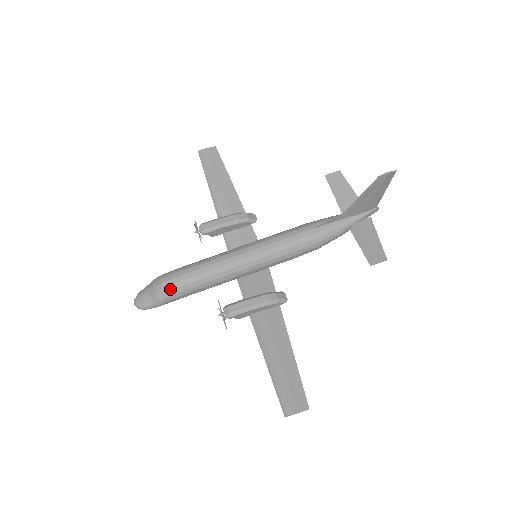
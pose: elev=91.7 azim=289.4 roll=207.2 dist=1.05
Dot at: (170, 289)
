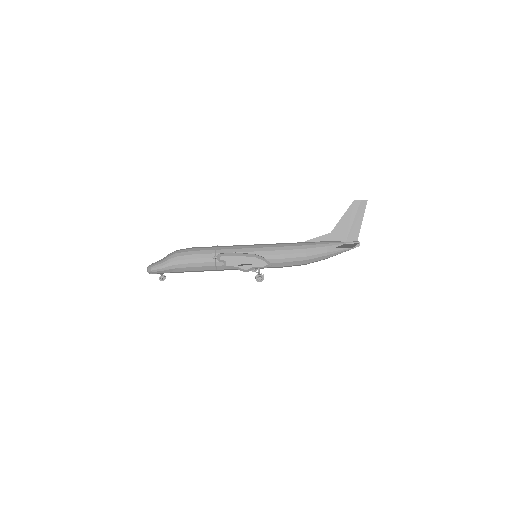
Dot at: (182, 252)
